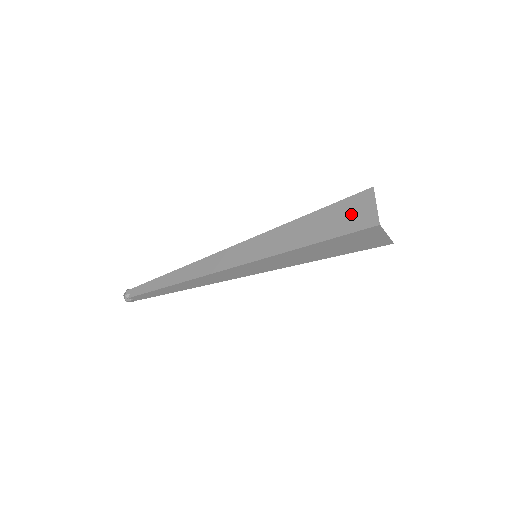
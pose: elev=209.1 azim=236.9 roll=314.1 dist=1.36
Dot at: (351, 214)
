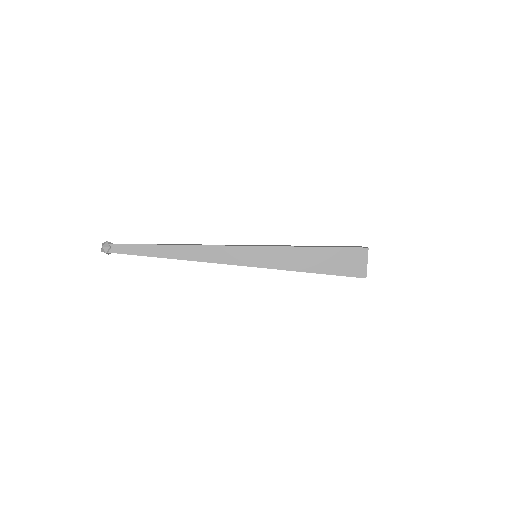
Dot at: (346, 246)
